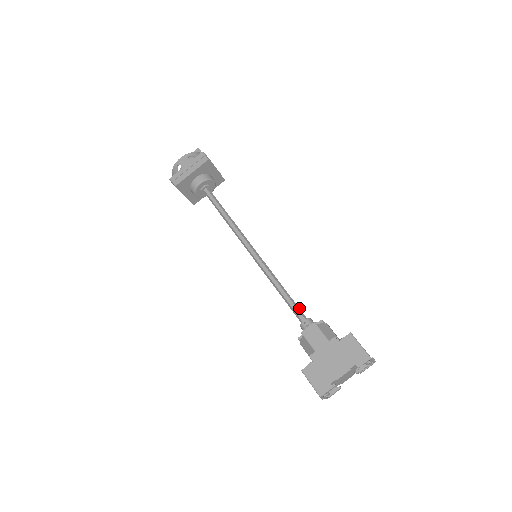
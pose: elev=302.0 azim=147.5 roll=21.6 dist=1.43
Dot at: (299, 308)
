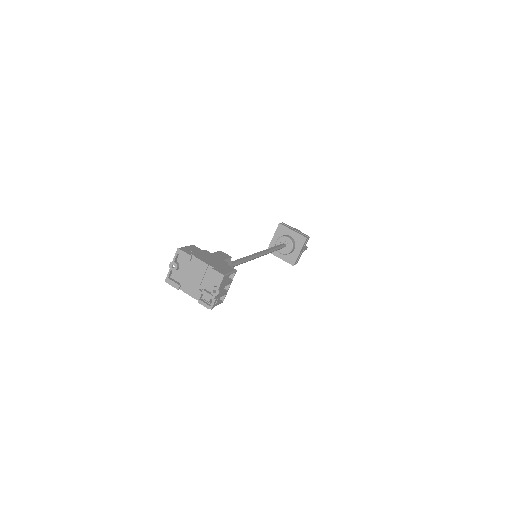
Dot at: (233, 266)
